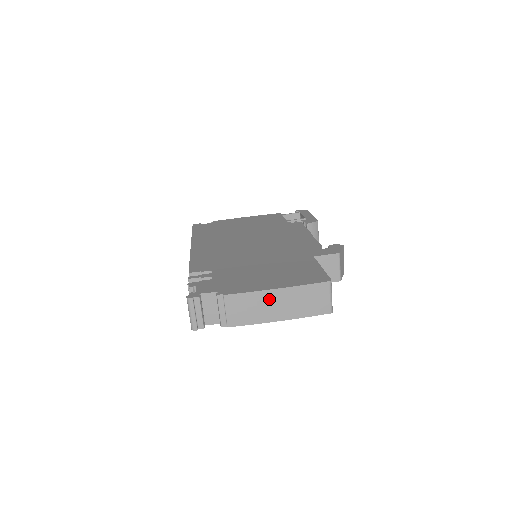
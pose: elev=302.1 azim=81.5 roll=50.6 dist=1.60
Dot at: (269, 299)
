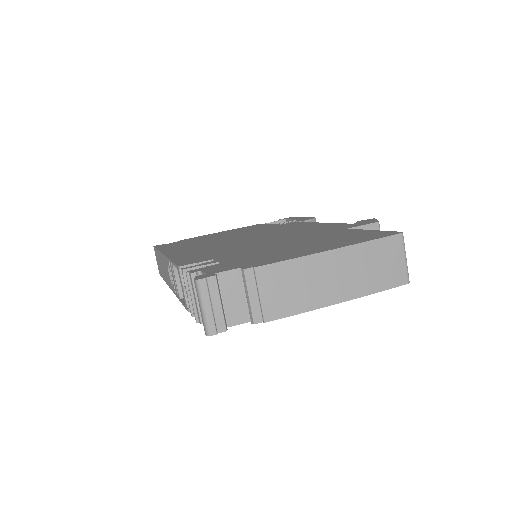
Dot at: (323, 268)
